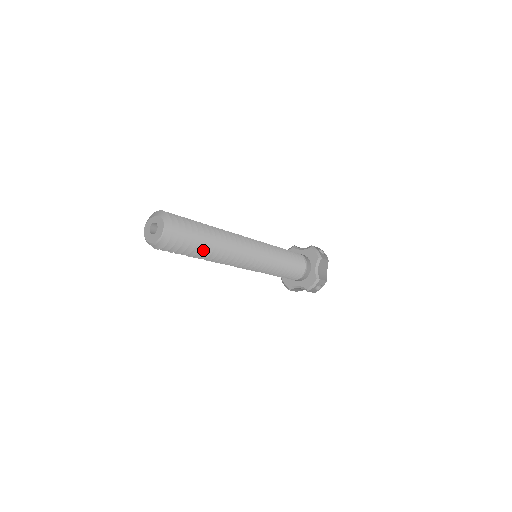
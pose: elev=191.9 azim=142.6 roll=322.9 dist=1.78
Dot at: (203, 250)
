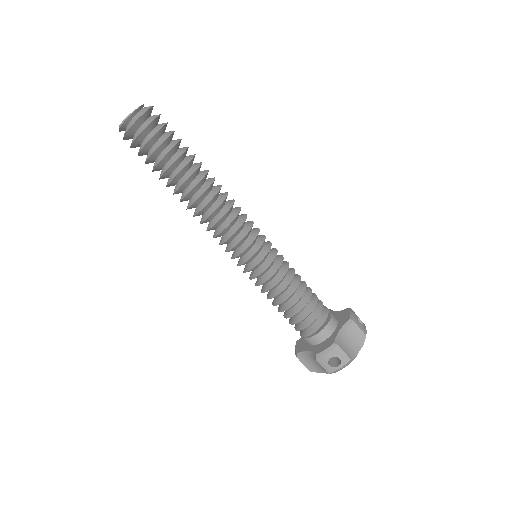
Dot at: (176, 173)
